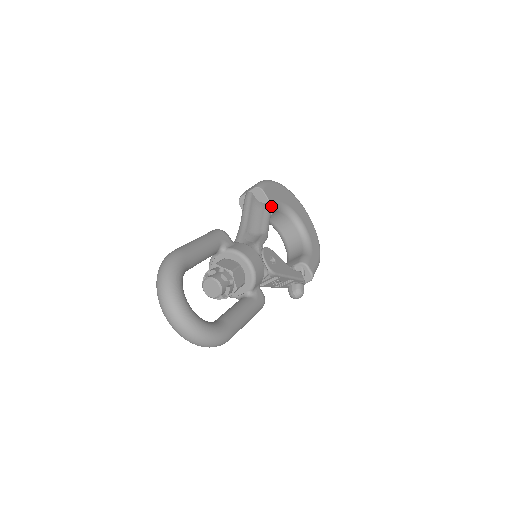
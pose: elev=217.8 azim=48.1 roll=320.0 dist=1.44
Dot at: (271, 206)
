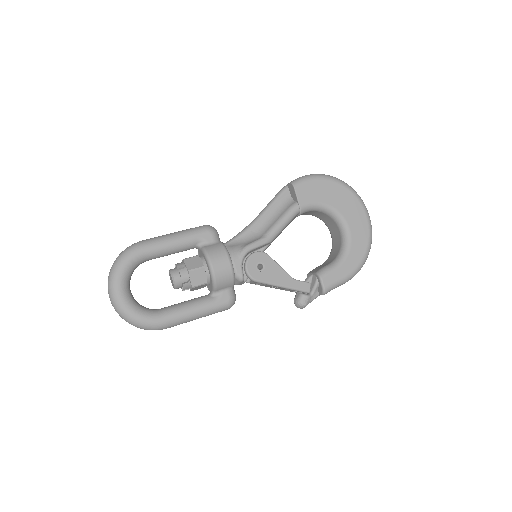
Dot at: (298, 207)
